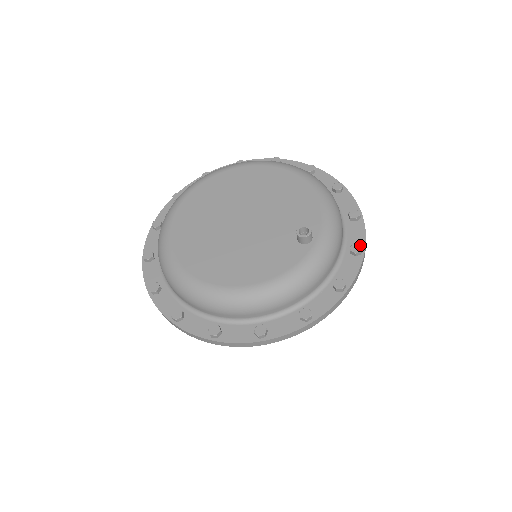
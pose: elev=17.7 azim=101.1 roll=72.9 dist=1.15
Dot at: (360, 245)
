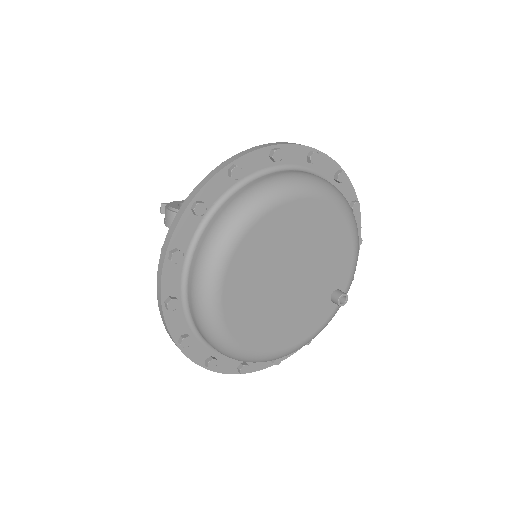
Dot at: occluded
